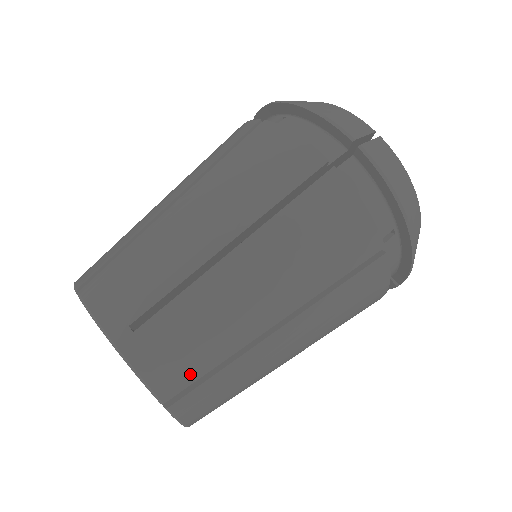
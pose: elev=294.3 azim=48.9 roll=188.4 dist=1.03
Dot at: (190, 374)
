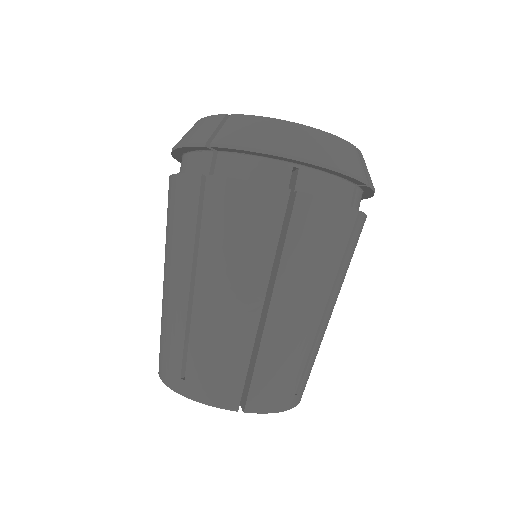
Dot at: (236, 382)
